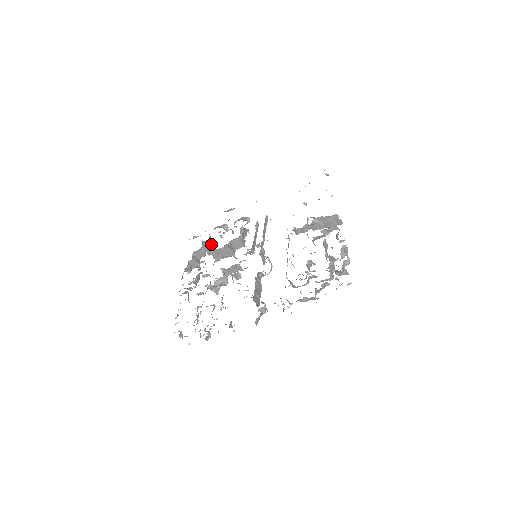
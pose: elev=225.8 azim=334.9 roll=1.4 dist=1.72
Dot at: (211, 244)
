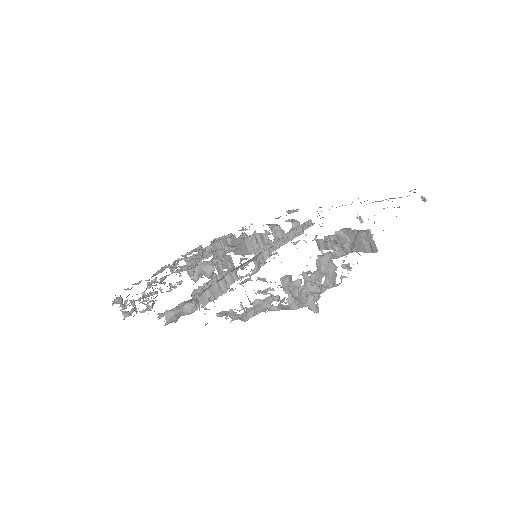
Dot at: occluded
